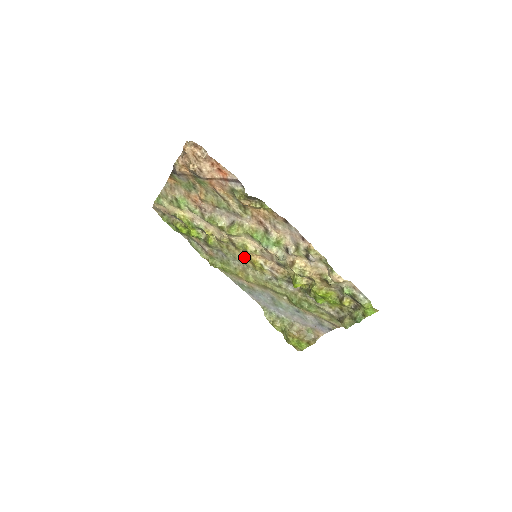
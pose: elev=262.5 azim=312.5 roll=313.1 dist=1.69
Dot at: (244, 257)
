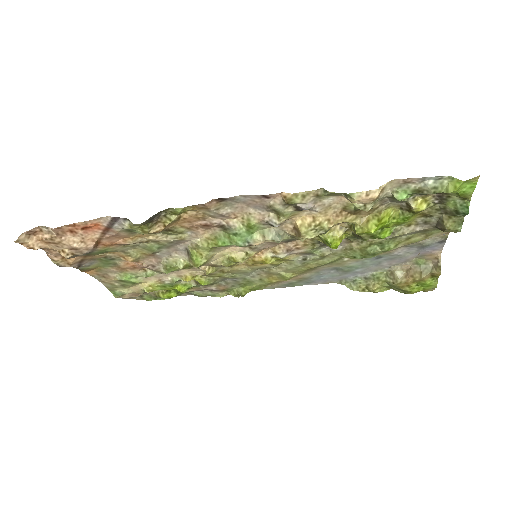
Dot at: (250, 266)
